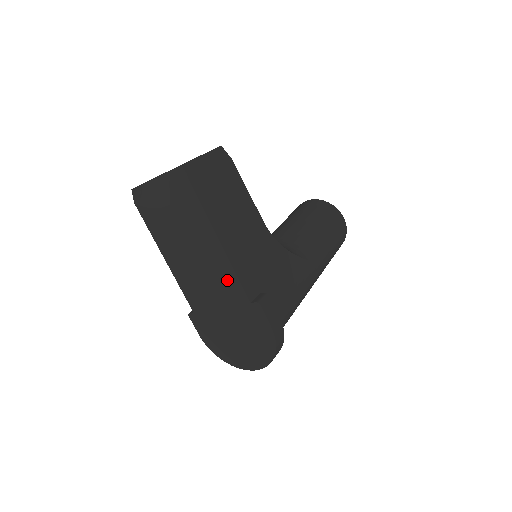
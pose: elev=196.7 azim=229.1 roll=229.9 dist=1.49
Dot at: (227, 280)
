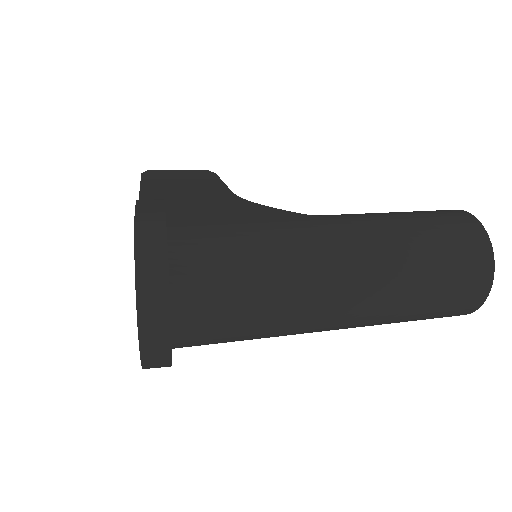
Dot at: occluded
